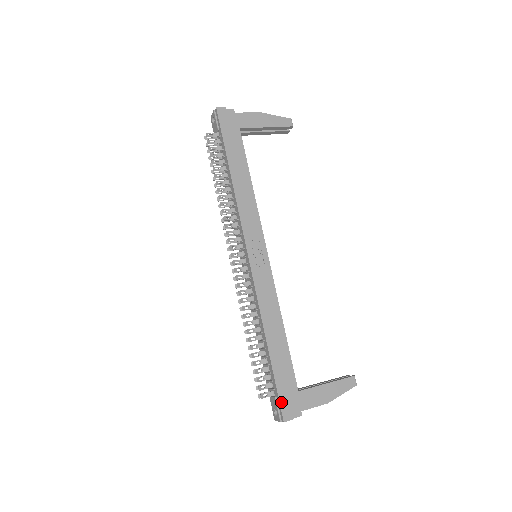
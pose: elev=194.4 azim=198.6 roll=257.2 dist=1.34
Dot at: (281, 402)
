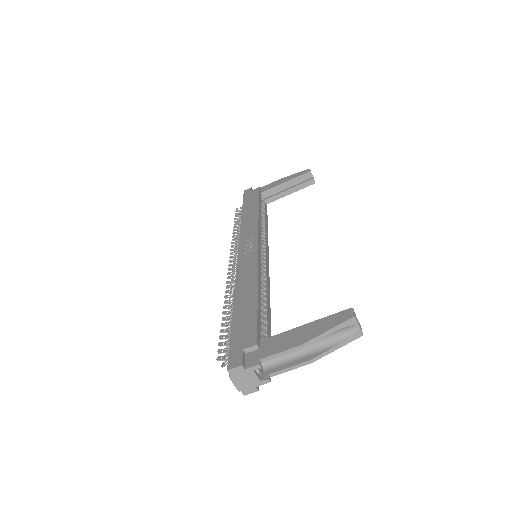
Dot at: (231, 351)
